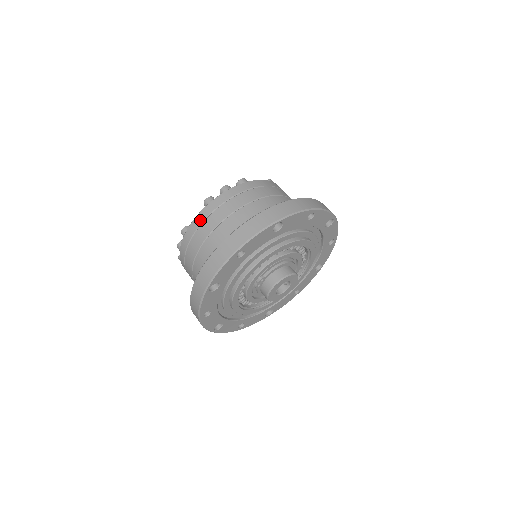
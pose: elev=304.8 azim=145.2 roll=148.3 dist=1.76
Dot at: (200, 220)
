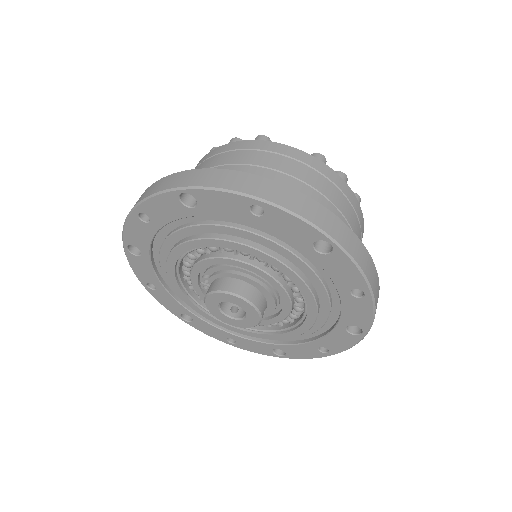
Dot at: occluded
